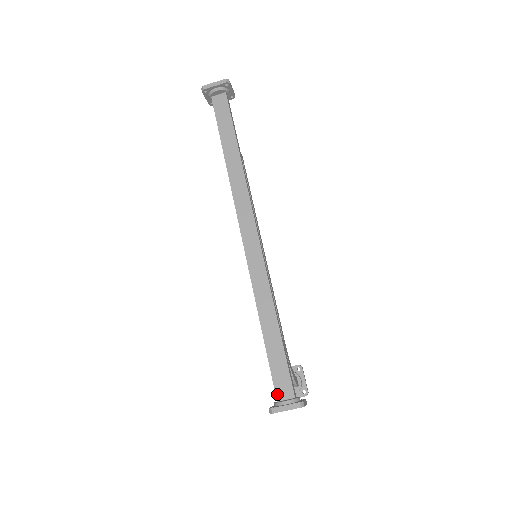
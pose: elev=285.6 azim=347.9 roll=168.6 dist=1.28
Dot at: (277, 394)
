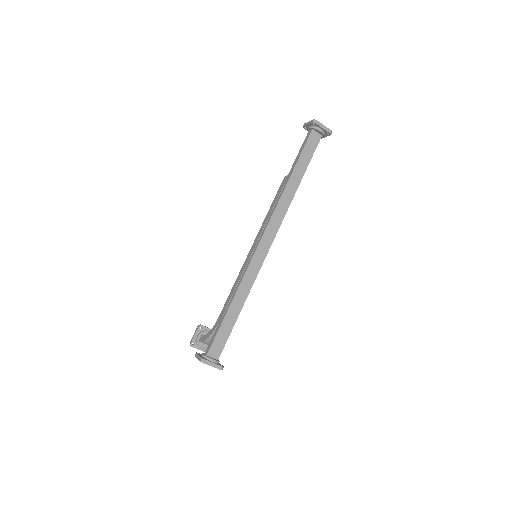
Dot at: (210, 351)
